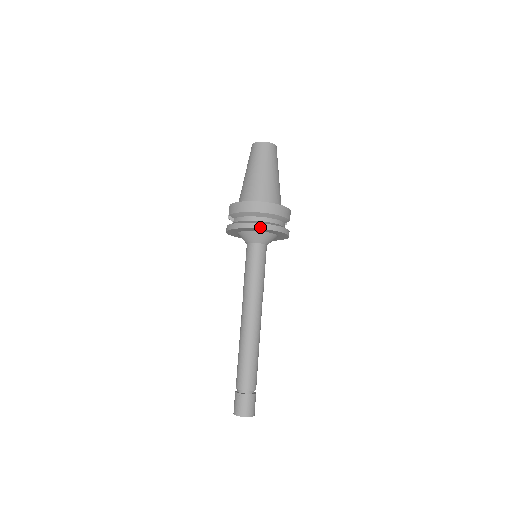
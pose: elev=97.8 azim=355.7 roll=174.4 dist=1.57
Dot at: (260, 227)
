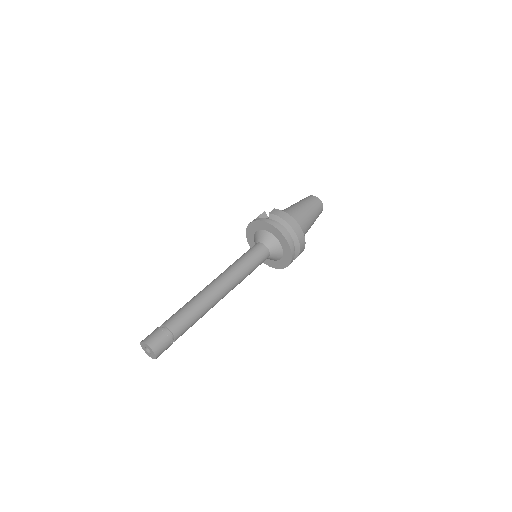
Dot at: (288, 240)
